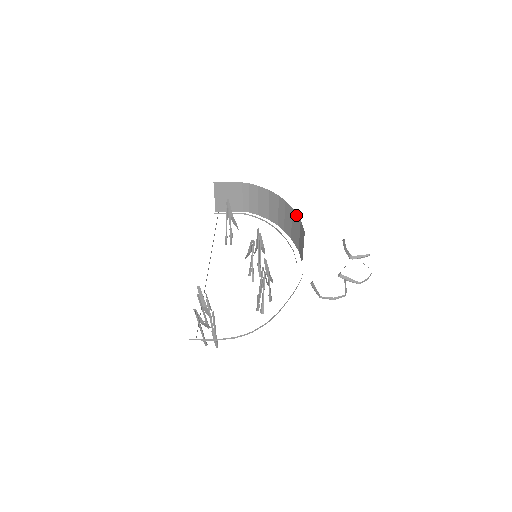
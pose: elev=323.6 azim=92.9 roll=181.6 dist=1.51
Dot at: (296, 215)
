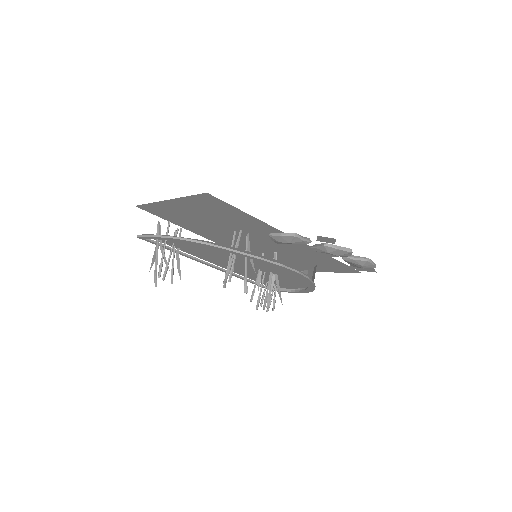
Dot at: occluded
